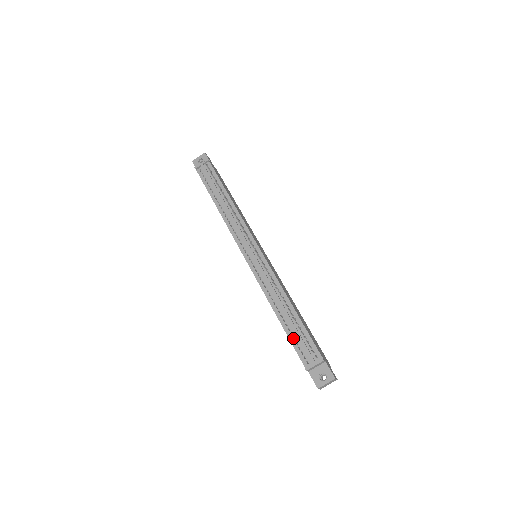
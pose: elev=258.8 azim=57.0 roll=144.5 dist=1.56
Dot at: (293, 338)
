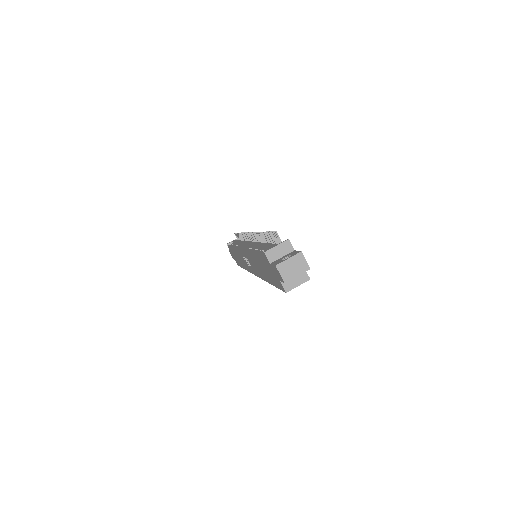
Dot at: occluded
